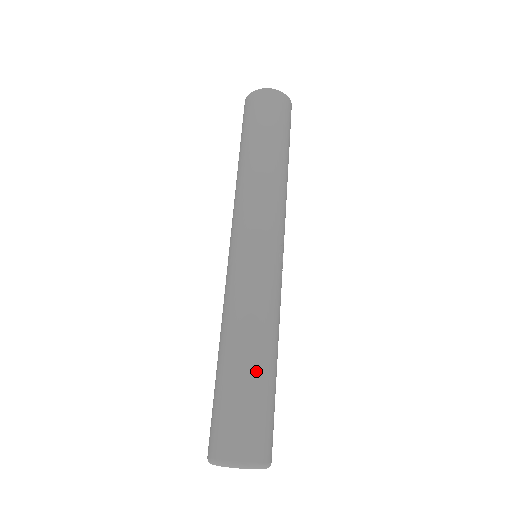
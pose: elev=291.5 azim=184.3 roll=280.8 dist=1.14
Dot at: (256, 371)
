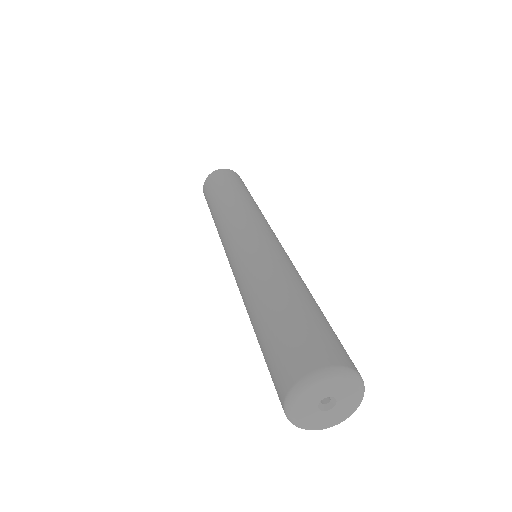
Dot at: (289, 300)
